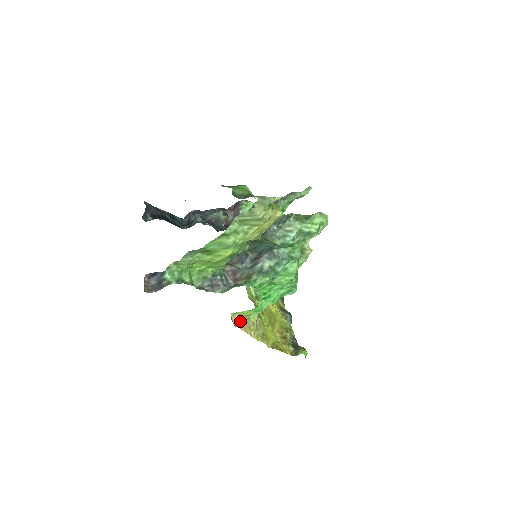
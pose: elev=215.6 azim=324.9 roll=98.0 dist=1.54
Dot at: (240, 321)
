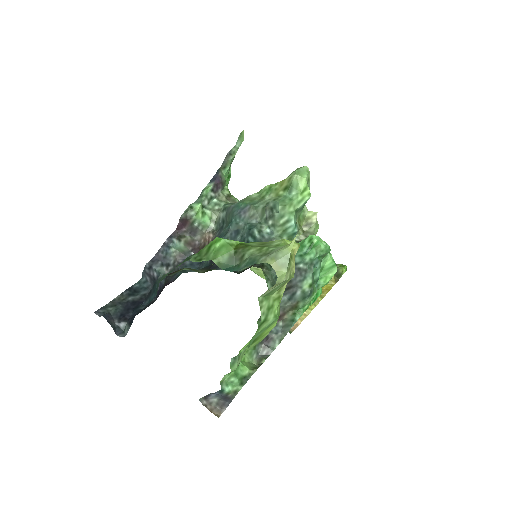
Dot at: occluded
